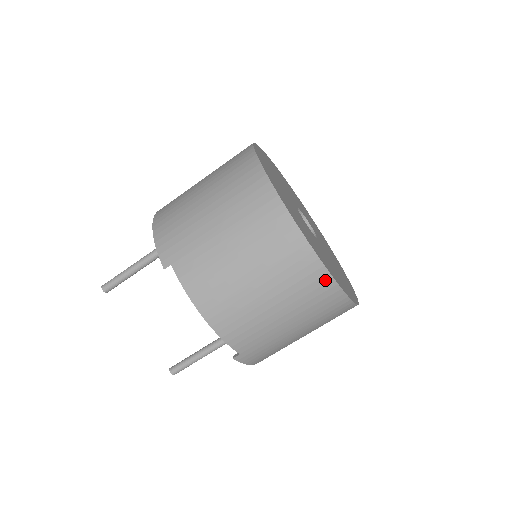
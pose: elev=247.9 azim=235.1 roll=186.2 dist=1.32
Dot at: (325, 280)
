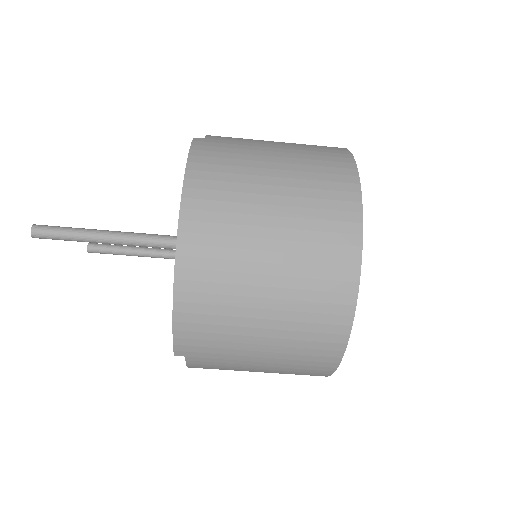
Dot at: occluded
